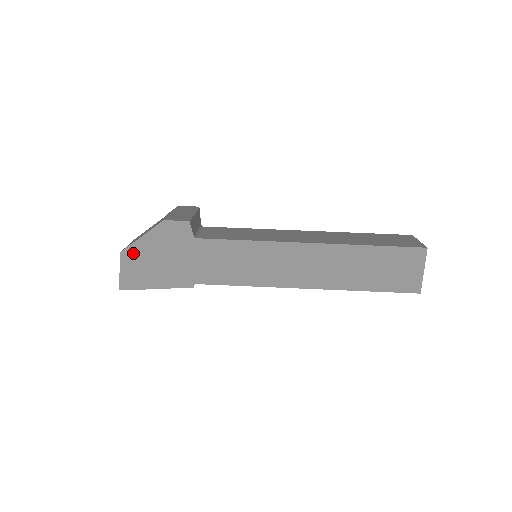
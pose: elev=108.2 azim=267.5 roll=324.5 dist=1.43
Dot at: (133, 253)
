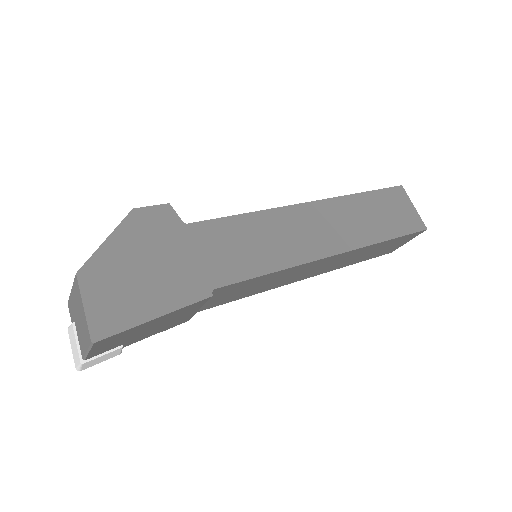
Dot at: (99, 269)
